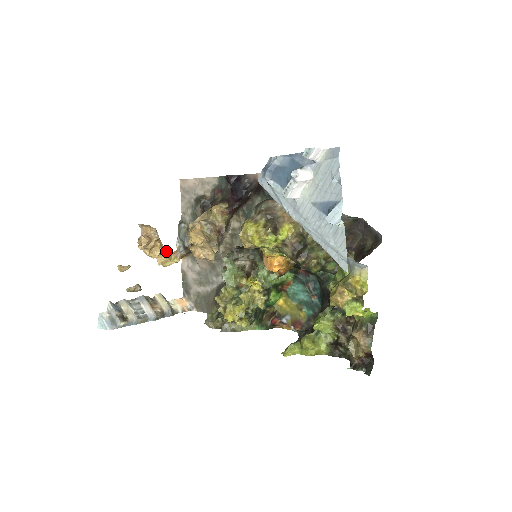
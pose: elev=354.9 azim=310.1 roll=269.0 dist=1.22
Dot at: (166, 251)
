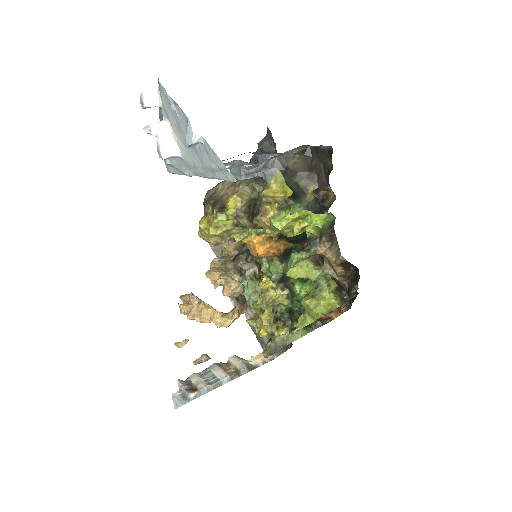
Dot at: (222, 312)
